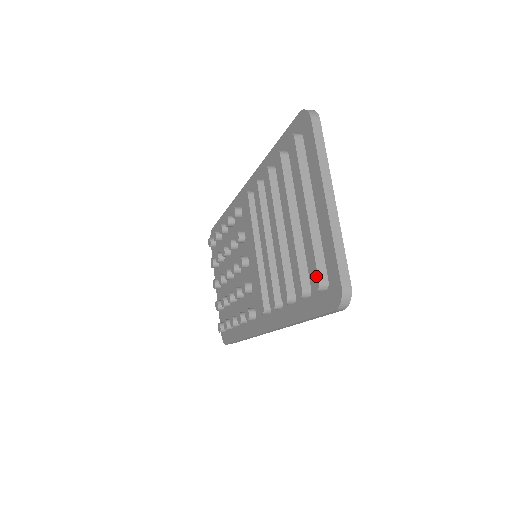
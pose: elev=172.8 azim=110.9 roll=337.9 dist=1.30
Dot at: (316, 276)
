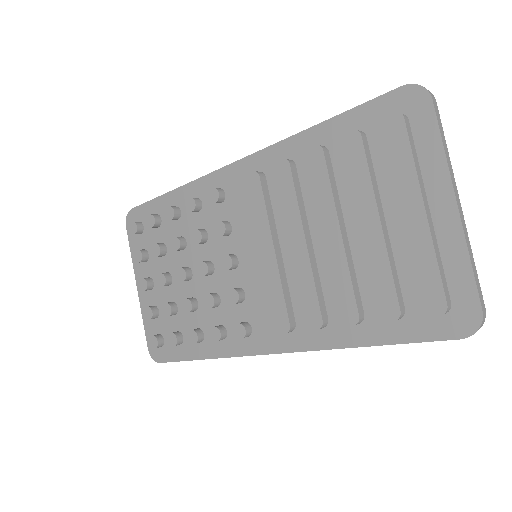
Dot at: (442, 298)
